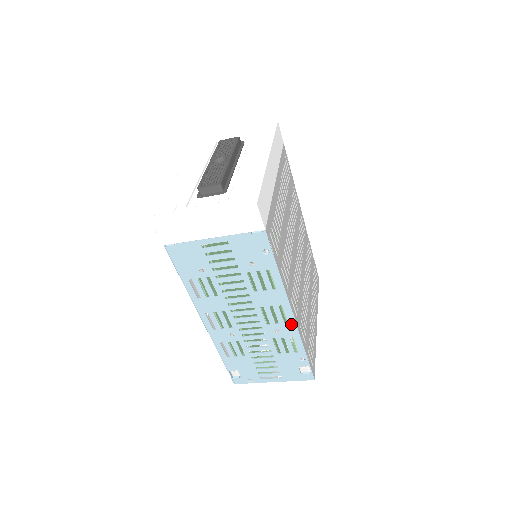
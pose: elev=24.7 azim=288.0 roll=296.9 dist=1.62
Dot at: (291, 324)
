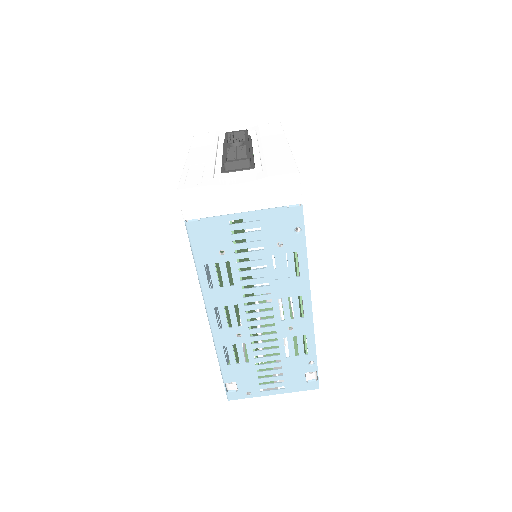
Dot at: (307, 319)
